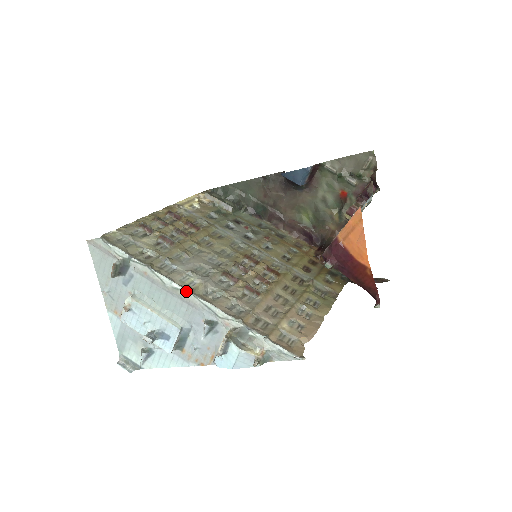
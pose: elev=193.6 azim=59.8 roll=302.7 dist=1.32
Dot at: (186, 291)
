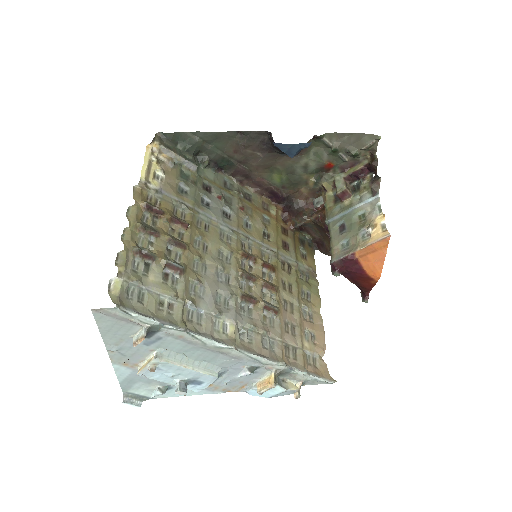
Dot at: (232, 349)
